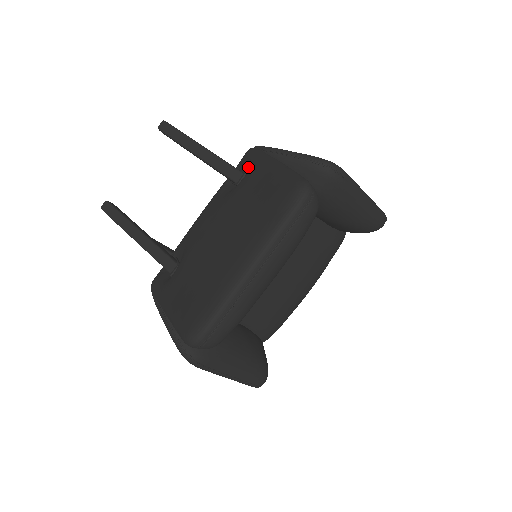
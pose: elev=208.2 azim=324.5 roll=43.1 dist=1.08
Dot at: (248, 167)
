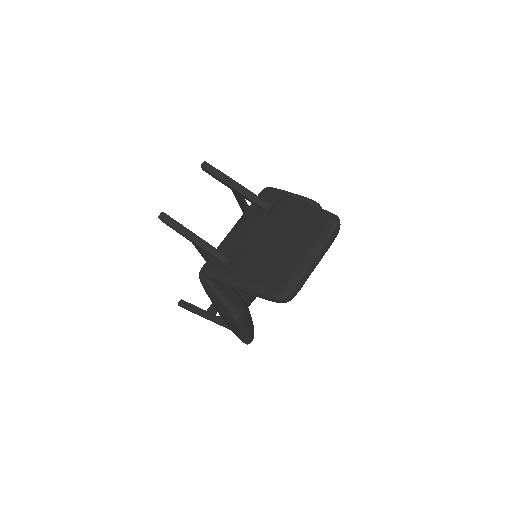
Dot at: (274, 201)
